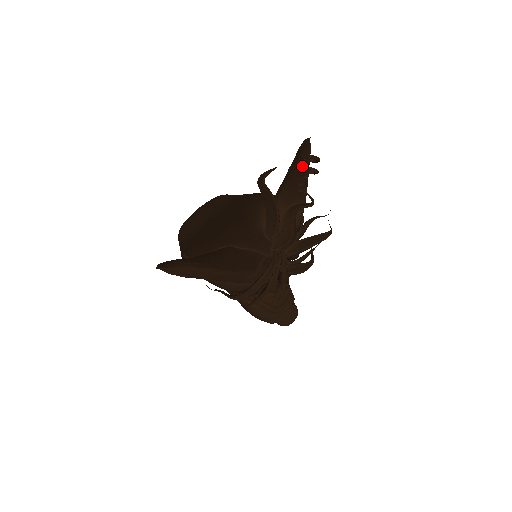
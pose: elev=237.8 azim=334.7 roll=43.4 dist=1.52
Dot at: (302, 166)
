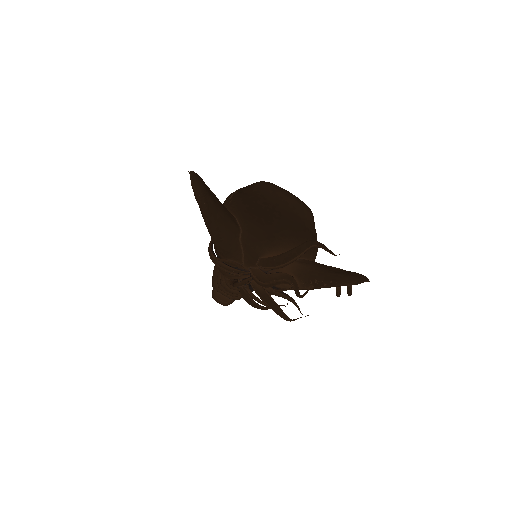
Dot at: (336, 279)
